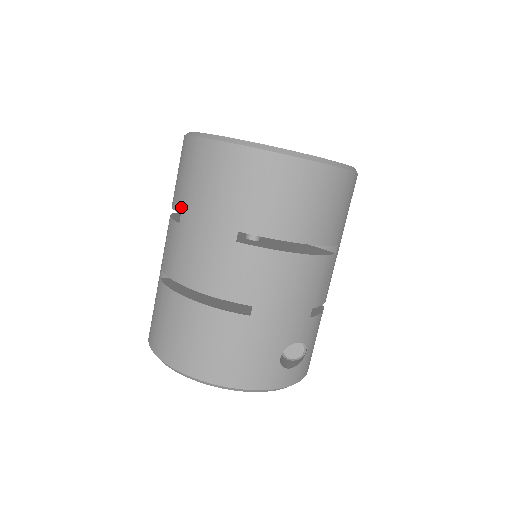
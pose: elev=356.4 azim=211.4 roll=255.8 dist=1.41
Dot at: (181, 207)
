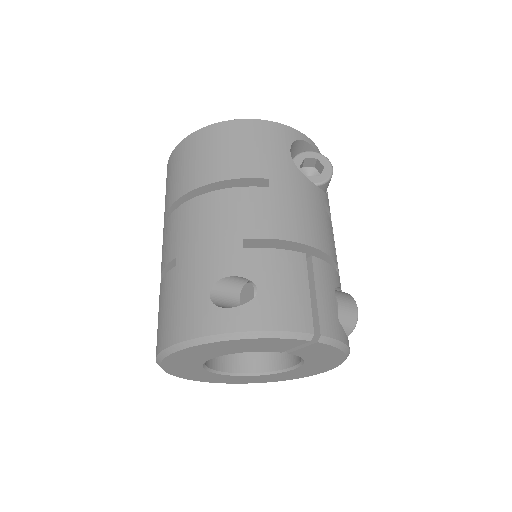
Dot at: occluded
